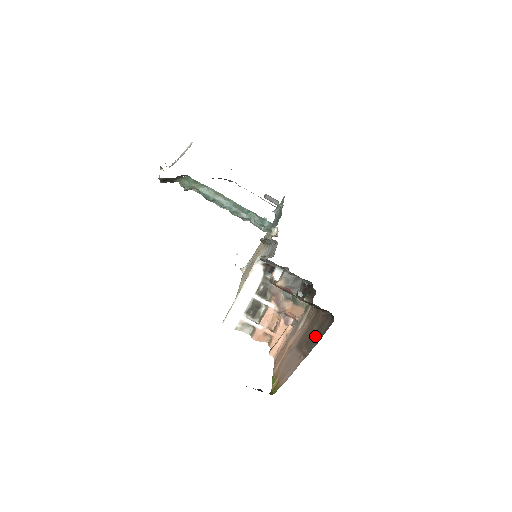
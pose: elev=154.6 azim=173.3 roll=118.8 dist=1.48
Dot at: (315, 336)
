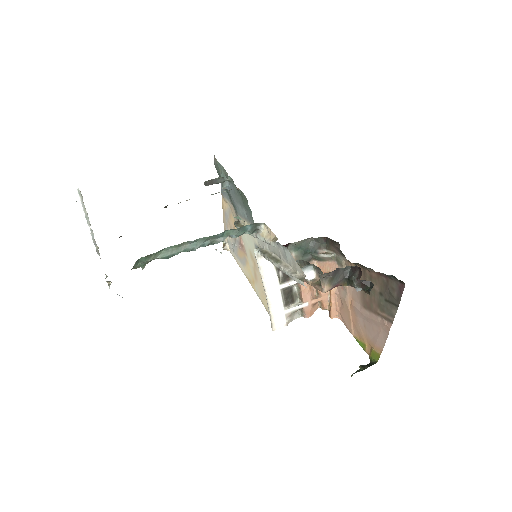
Dot at: (386, 299)
